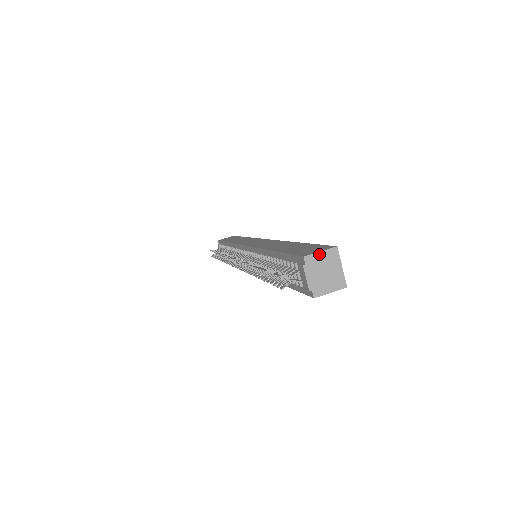
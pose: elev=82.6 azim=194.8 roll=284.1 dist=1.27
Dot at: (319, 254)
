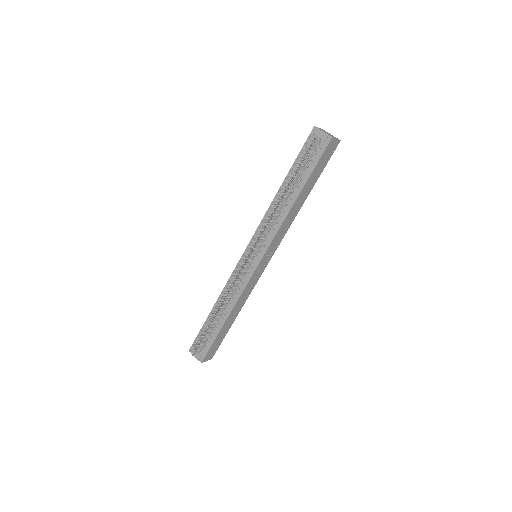
Dot at: (319, 128)
